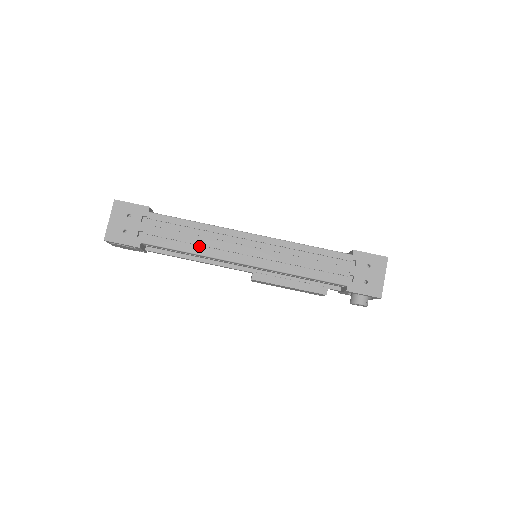
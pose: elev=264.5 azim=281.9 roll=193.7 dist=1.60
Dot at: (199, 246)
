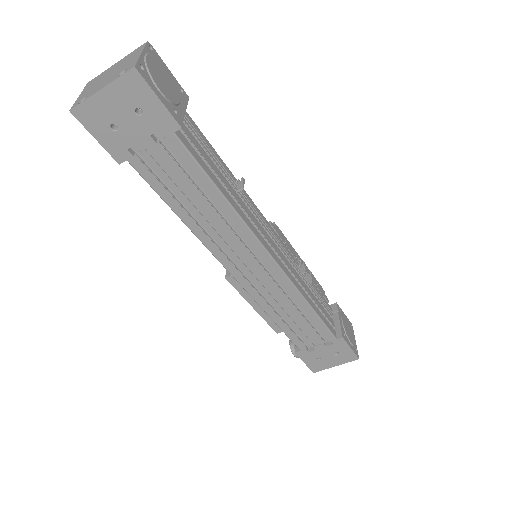
Dot at: (202, 219)
